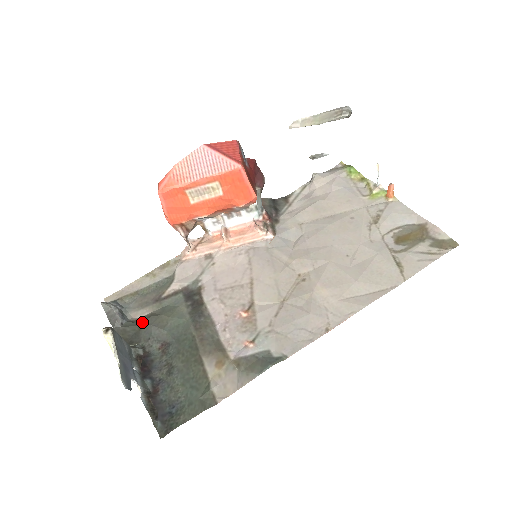
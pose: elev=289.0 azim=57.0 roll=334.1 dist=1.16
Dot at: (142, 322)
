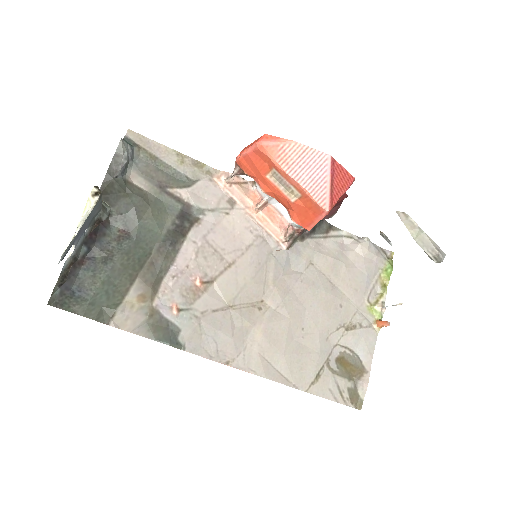
Dot at: (132, 192)
